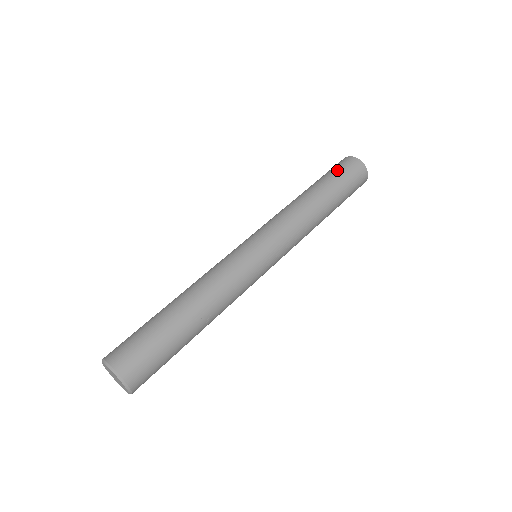
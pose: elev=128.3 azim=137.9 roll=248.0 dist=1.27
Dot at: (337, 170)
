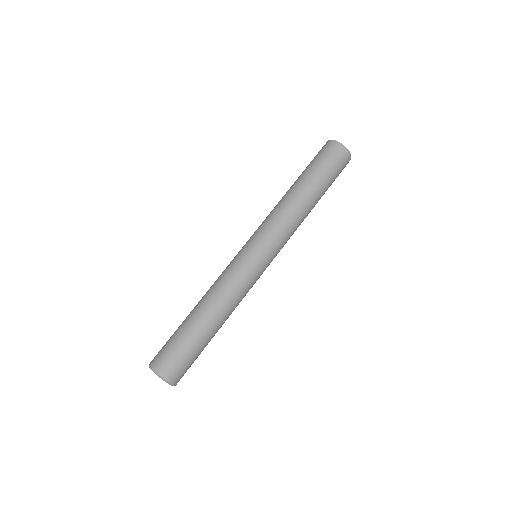
Dot at: (322, 160)
